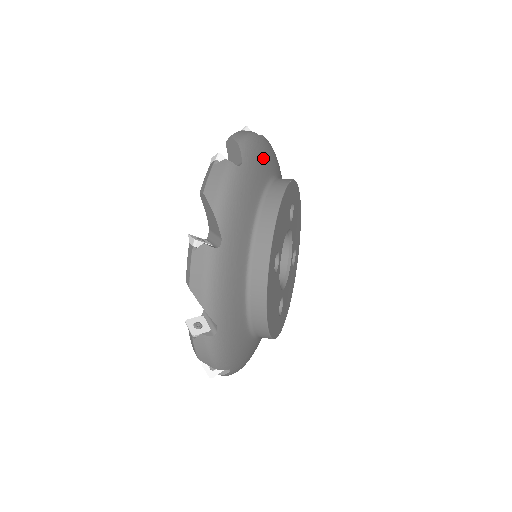
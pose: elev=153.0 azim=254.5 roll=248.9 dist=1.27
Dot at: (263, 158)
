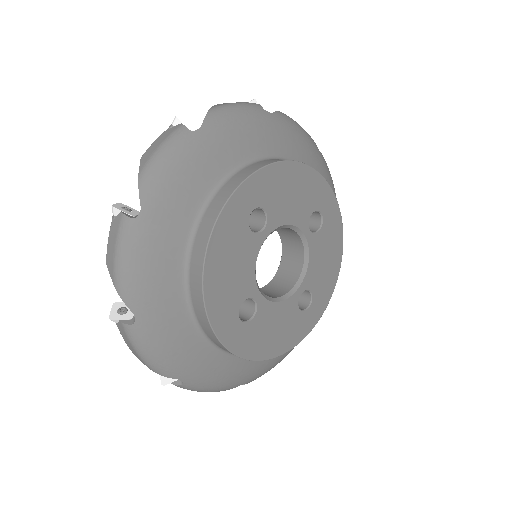
Dot at: (304, 146)
